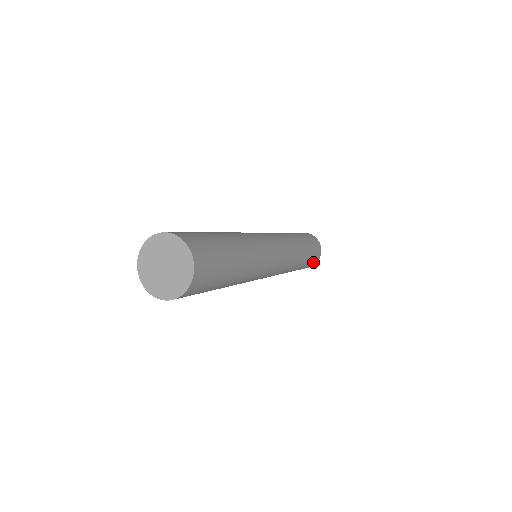
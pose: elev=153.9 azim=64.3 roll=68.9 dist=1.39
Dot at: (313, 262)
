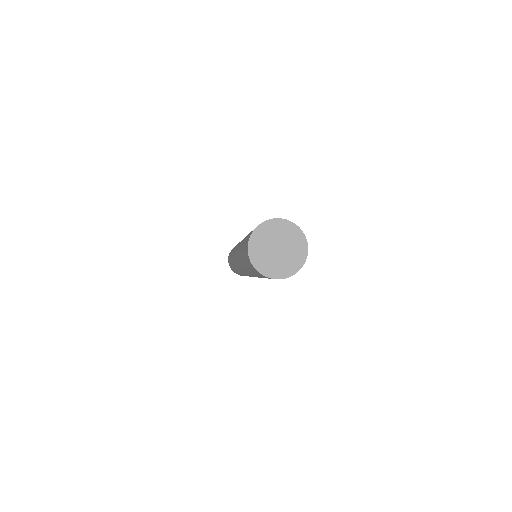
Dot at: occluded
